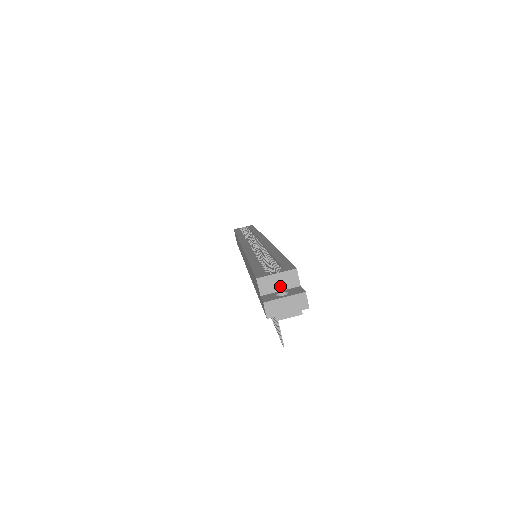
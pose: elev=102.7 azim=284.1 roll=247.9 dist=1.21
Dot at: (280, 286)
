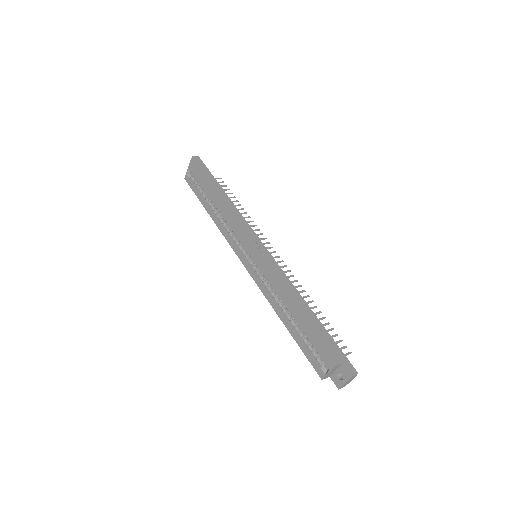
Dot at: (334, 371)
